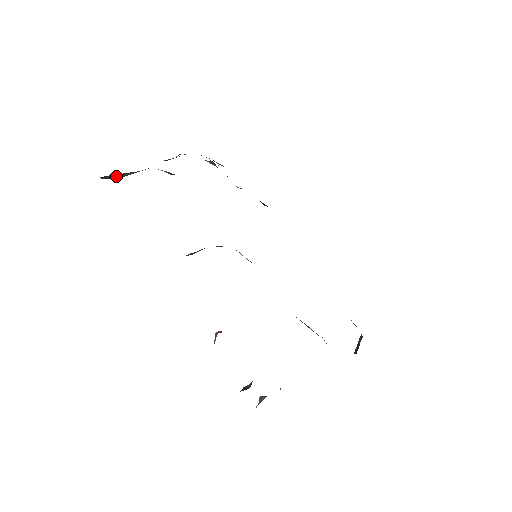
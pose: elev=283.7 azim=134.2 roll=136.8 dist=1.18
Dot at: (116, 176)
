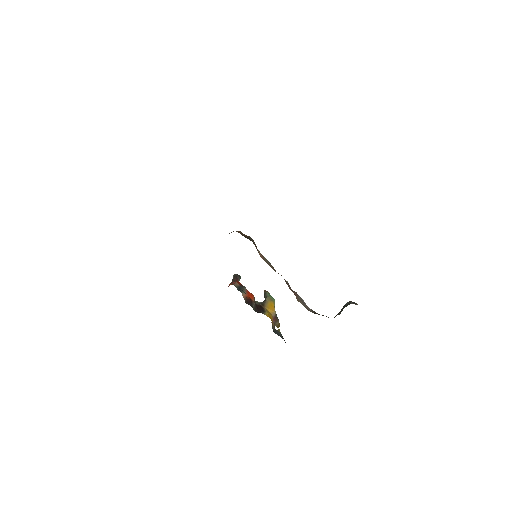
Dot at: occluded
